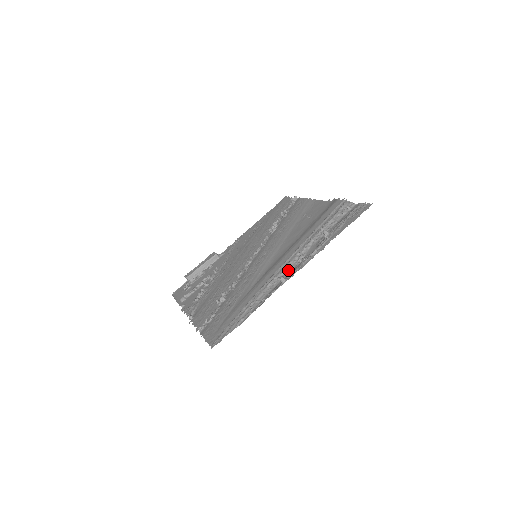
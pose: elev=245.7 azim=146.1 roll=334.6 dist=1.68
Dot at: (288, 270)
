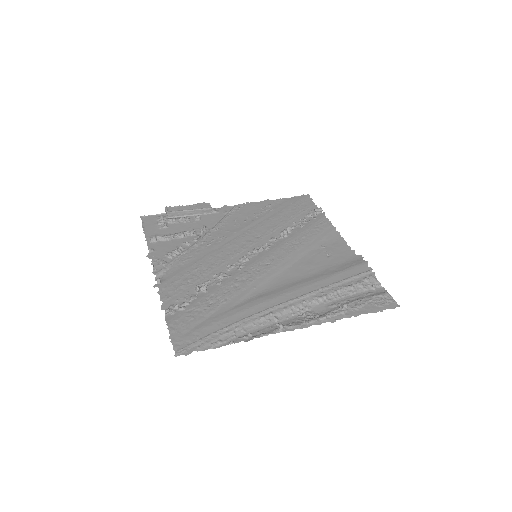
Dot at: (288, 315)
